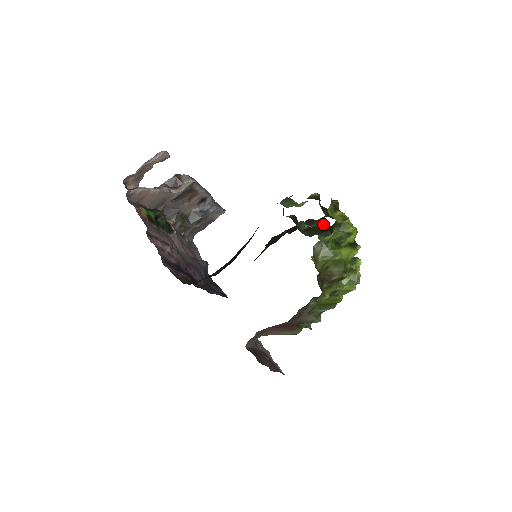
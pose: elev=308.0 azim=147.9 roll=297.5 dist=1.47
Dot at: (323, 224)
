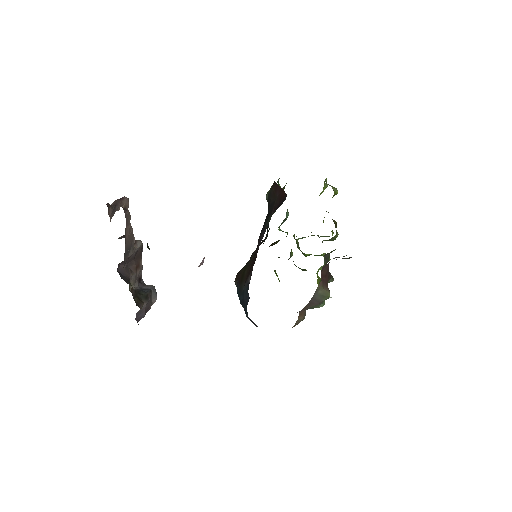
Dot at: occluded
